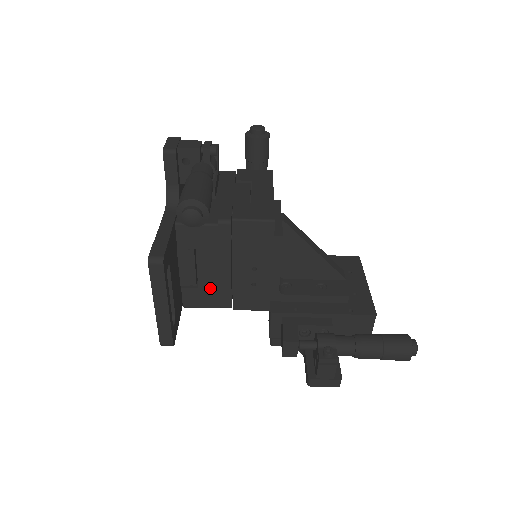
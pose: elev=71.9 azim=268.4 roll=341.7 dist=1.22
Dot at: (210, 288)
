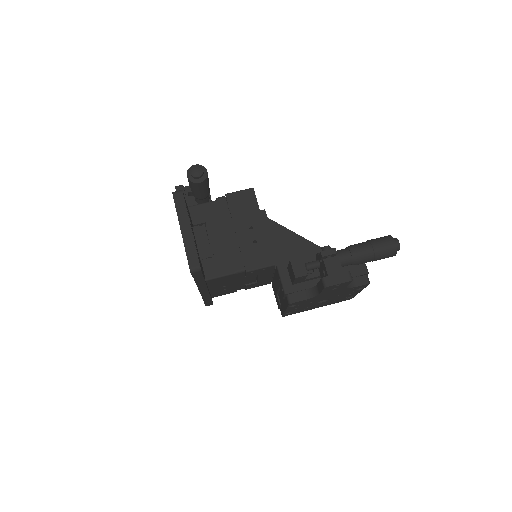
Dot at: (223, 254)
